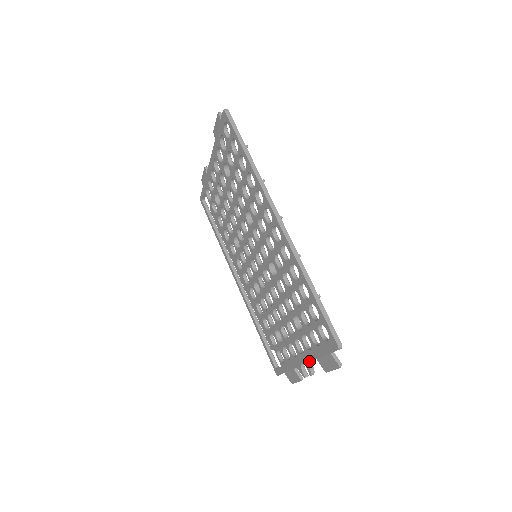
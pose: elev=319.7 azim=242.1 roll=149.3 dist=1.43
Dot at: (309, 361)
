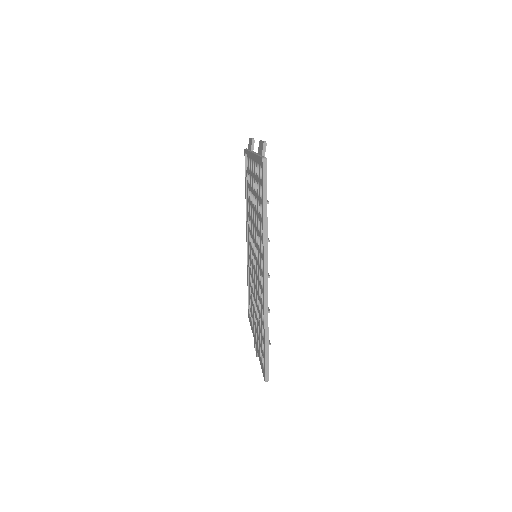
Dot at: (257, 352)
